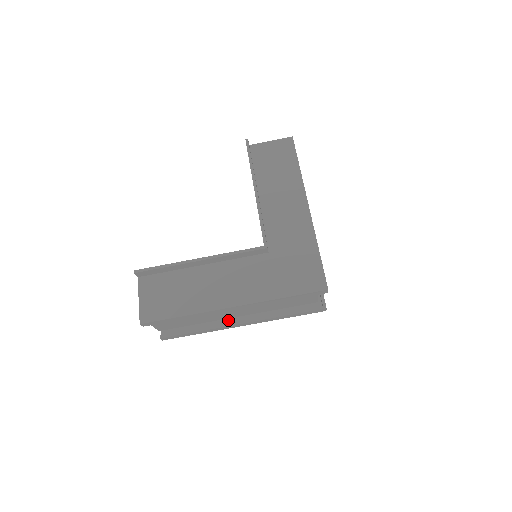
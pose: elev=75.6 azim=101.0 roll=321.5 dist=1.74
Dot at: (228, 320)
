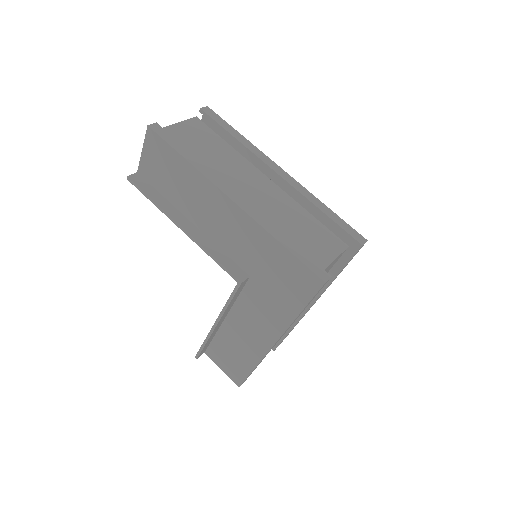
Dot at: occluded
